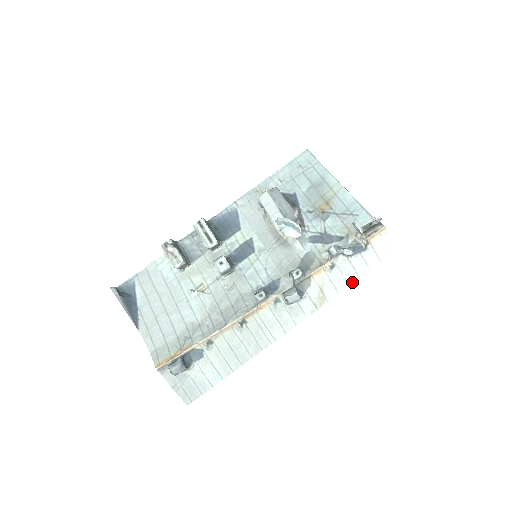
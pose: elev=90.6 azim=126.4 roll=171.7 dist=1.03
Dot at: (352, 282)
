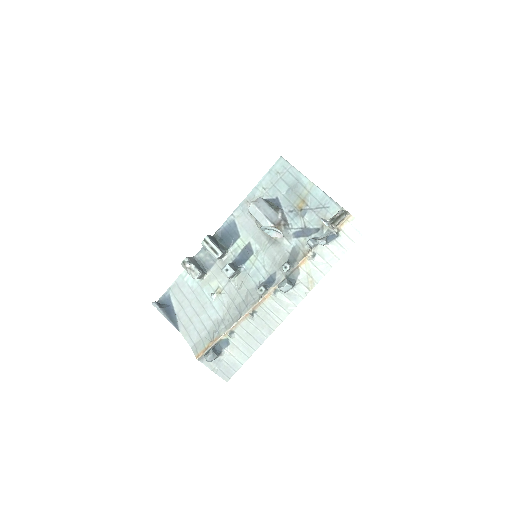
Dot at: (333, 264)
